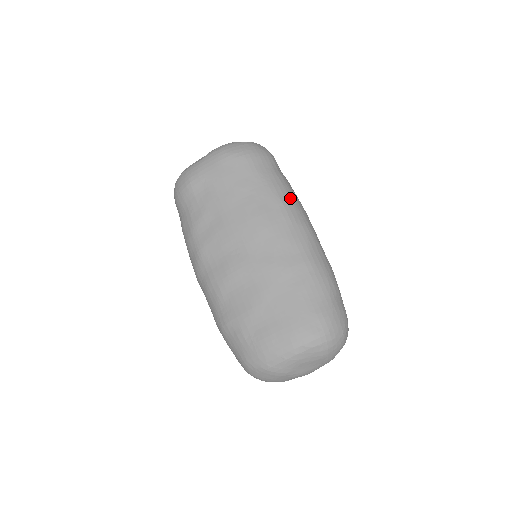
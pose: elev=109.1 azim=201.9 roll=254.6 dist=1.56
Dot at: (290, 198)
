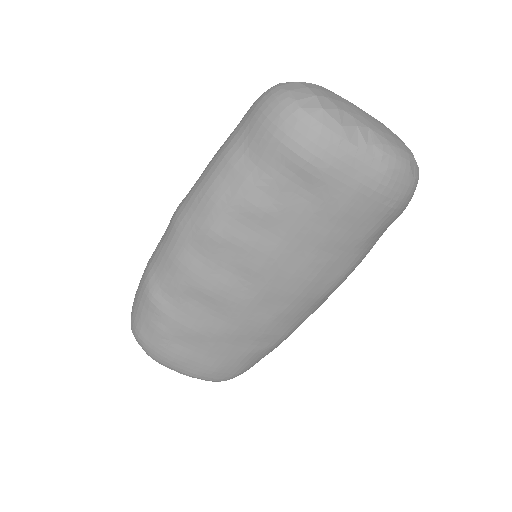
Dot at: occluded
